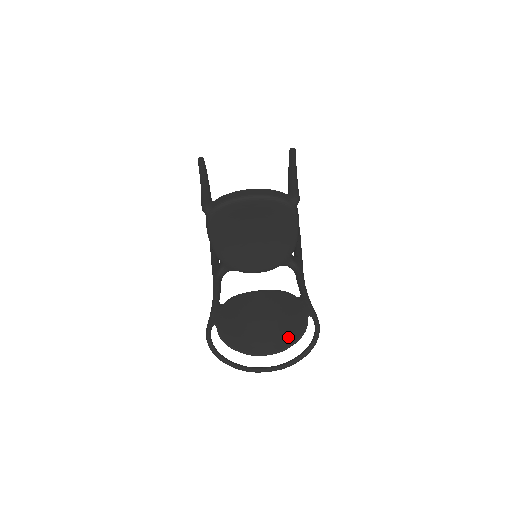
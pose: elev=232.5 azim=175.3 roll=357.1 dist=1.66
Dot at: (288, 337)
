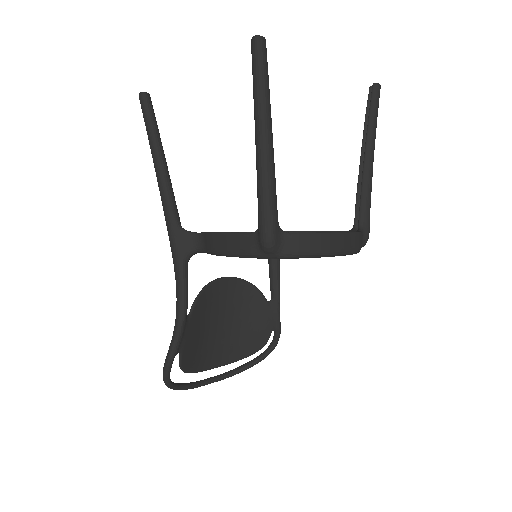
Dot at: (244, 350)
